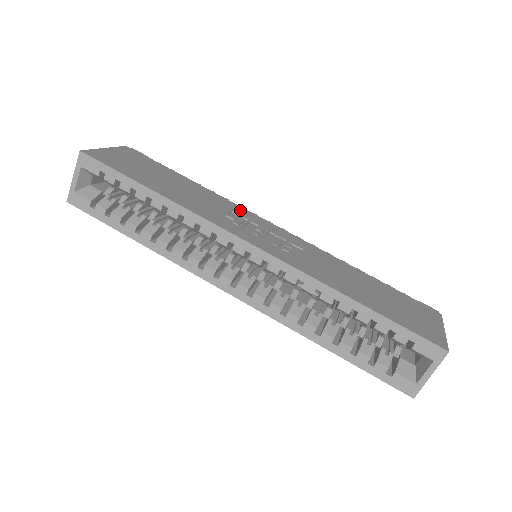
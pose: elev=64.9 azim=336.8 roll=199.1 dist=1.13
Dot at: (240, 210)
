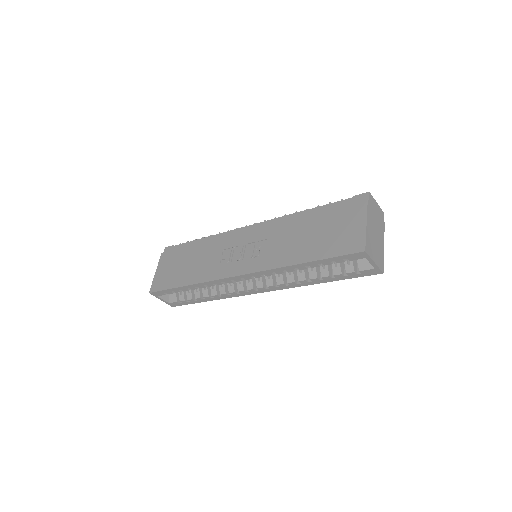
Dot at: (227, 241)
